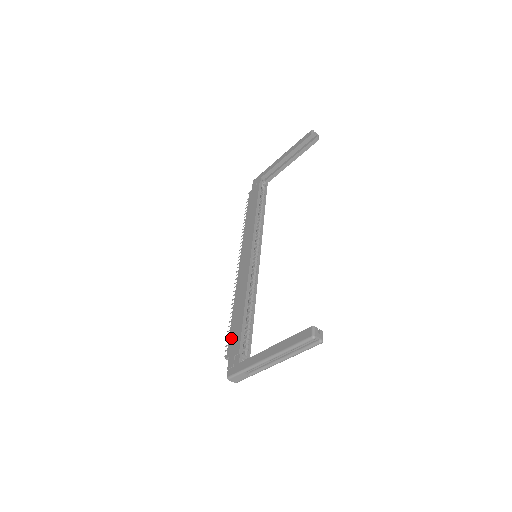
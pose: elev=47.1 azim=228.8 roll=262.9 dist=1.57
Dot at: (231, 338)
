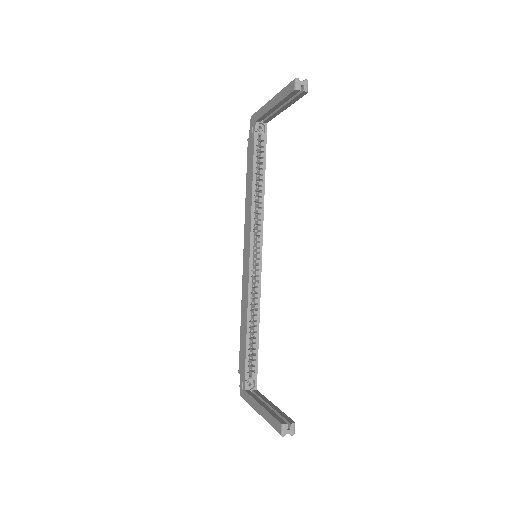
Dot at: (240, 355)
